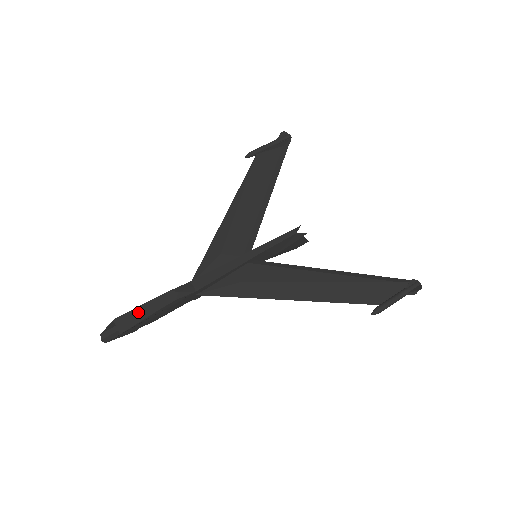
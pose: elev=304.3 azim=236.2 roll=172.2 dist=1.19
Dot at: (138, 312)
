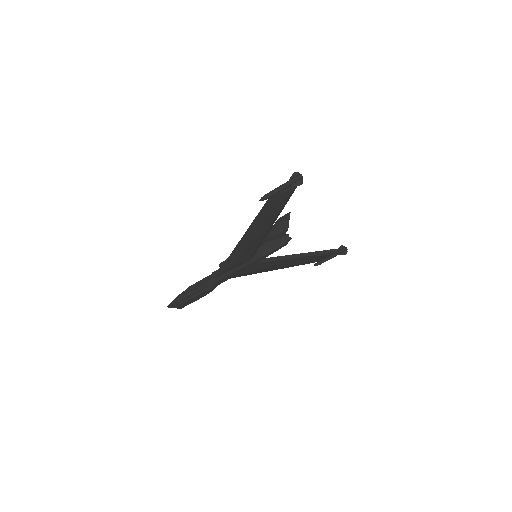
Dot at: (189, 301)
